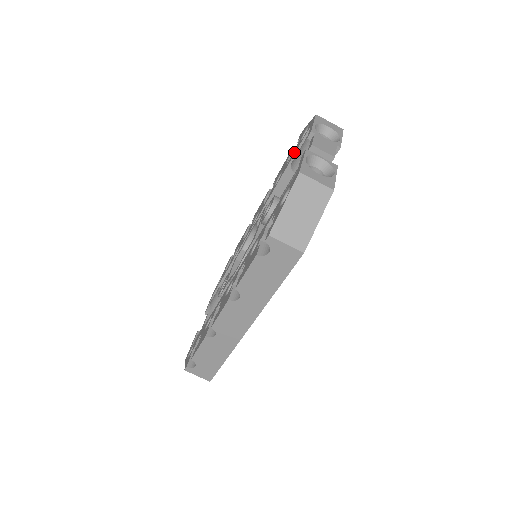
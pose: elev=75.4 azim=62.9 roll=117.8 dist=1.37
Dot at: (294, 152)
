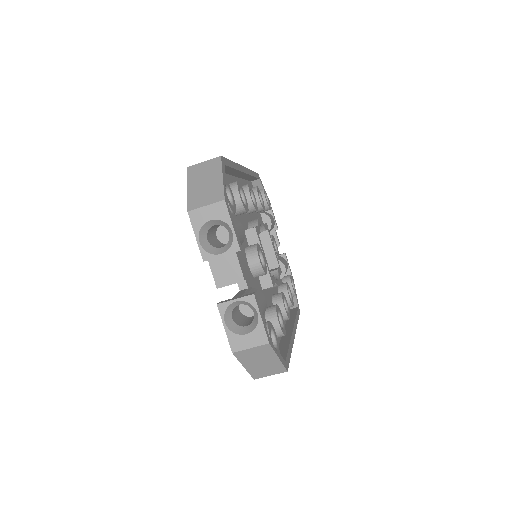
Dot at: occluded
